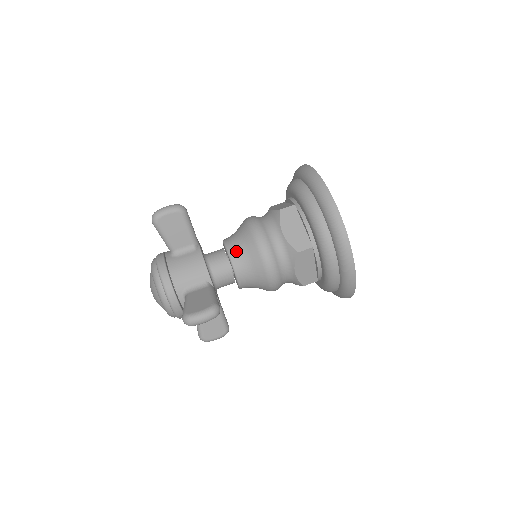
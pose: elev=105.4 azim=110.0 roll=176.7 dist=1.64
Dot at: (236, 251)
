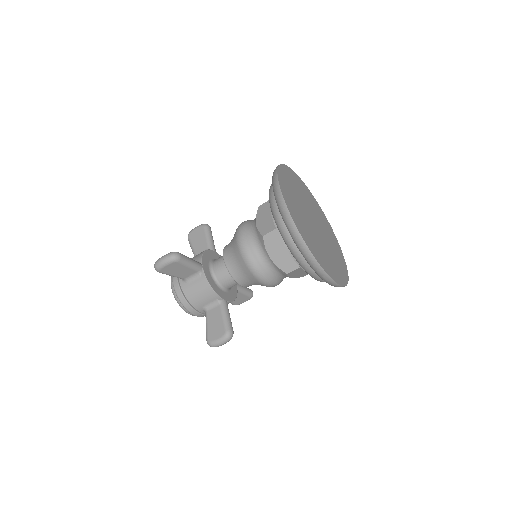
Dot at: (235, 271)
